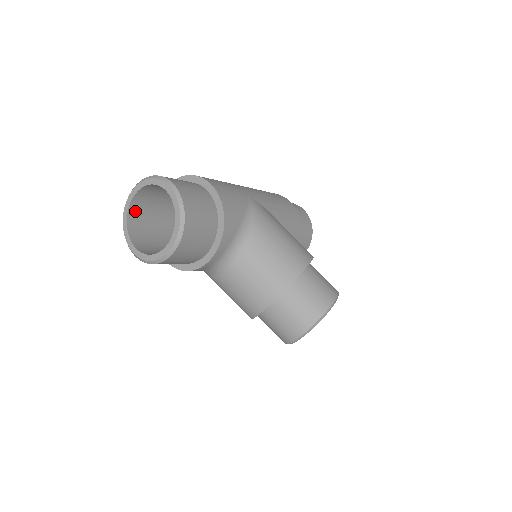
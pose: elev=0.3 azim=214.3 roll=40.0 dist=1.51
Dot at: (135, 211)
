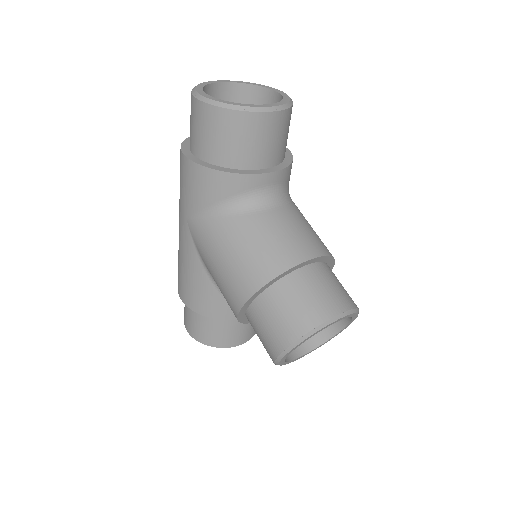
Dot at: occluded
